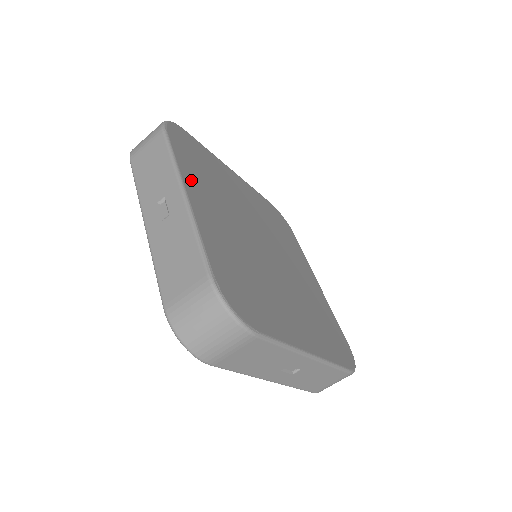
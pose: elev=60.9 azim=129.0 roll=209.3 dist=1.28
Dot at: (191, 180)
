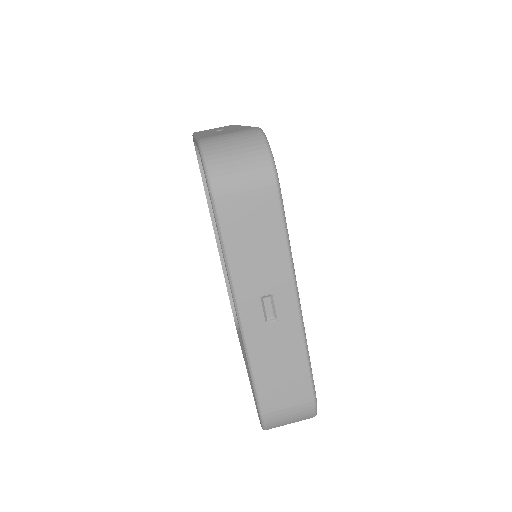
Dot at: occluded
